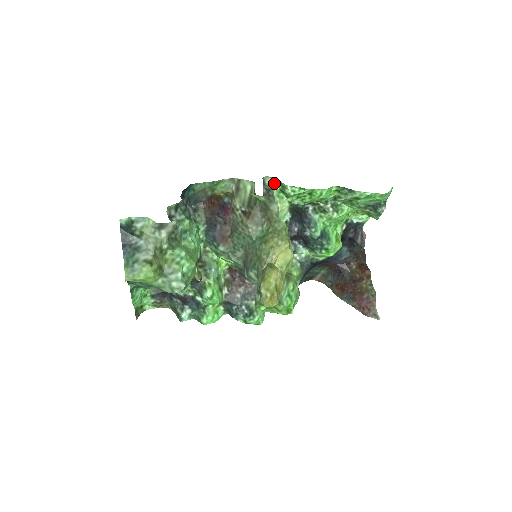
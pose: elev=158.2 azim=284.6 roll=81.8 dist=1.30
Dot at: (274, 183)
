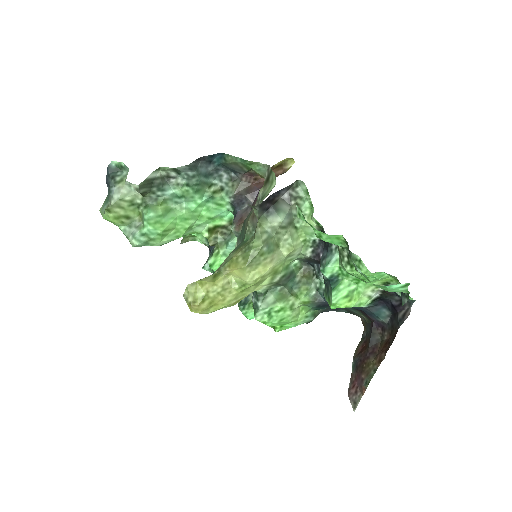
Dot at: (308, 193)
